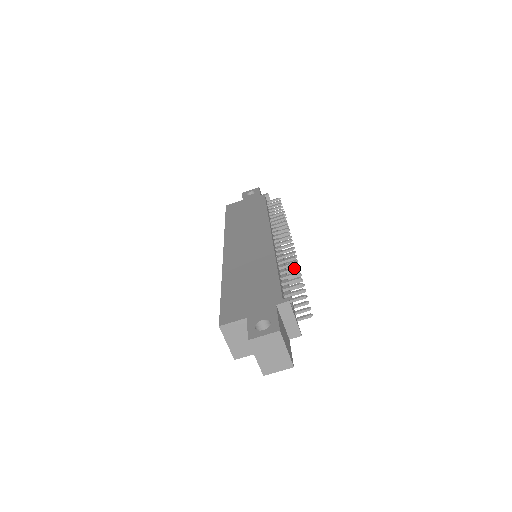
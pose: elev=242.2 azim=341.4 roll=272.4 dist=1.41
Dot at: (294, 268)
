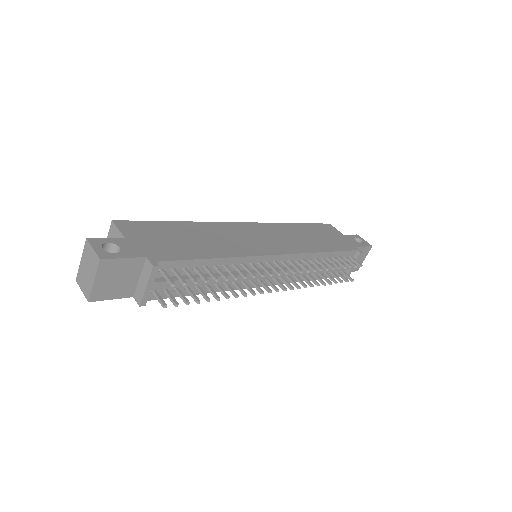
Dot at: (225, 276)
